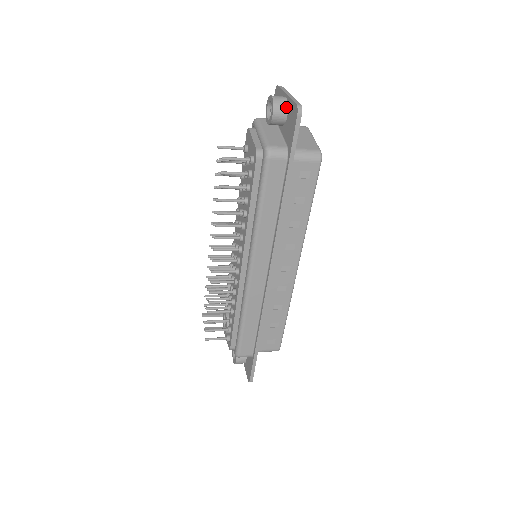
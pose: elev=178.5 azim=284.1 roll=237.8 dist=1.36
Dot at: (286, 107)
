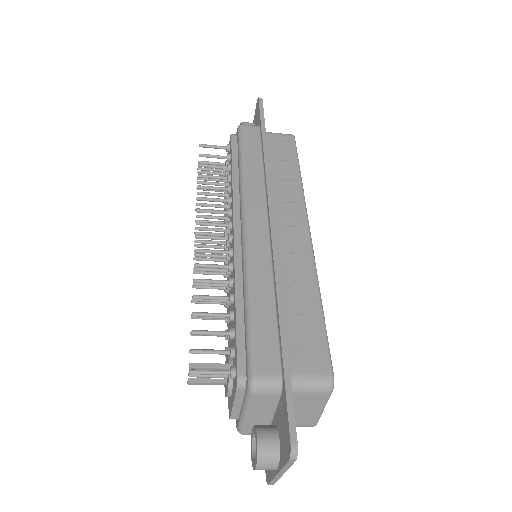
Dot at: (252, 123)
